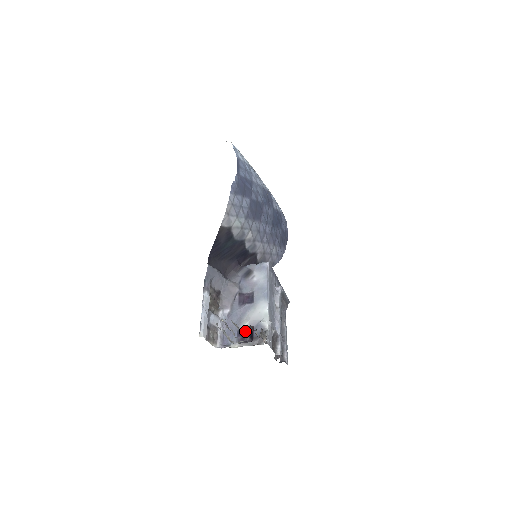
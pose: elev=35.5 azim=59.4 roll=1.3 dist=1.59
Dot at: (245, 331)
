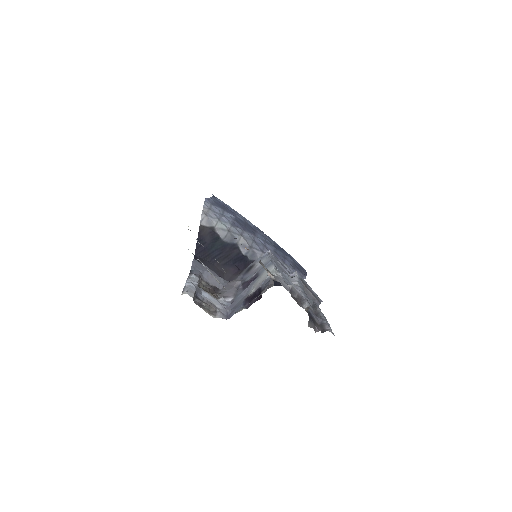
Dot at: (252, 296)
